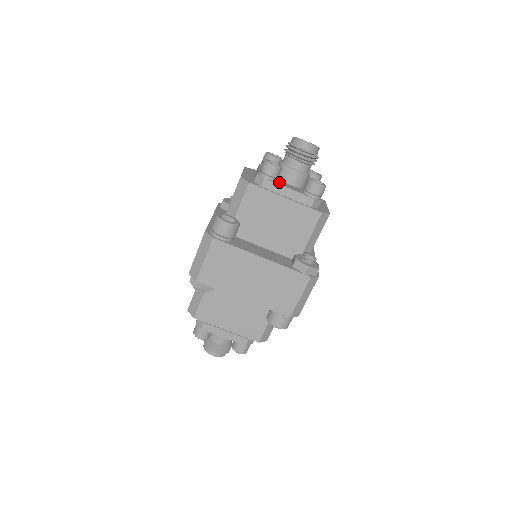
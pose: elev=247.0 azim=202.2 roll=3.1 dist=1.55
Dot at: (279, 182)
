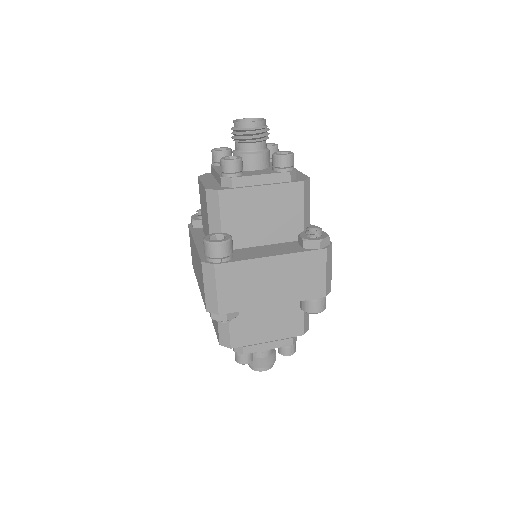
Dot at: (246, 174)
